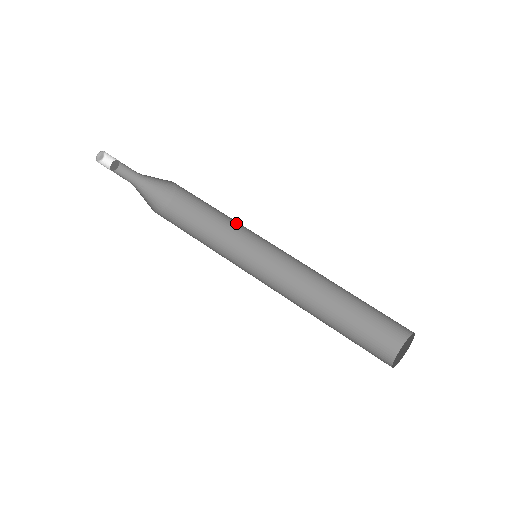
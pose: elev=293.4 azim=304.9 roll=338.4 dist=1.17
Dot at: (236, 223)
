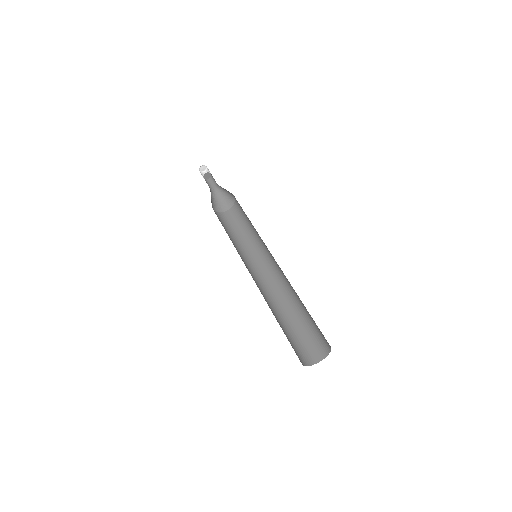
Dot at: (256, 238)
